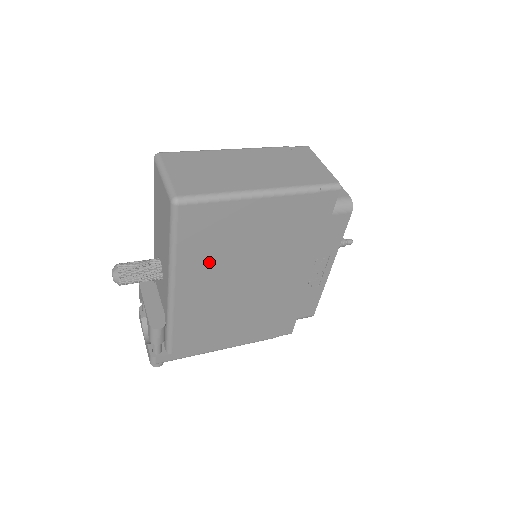
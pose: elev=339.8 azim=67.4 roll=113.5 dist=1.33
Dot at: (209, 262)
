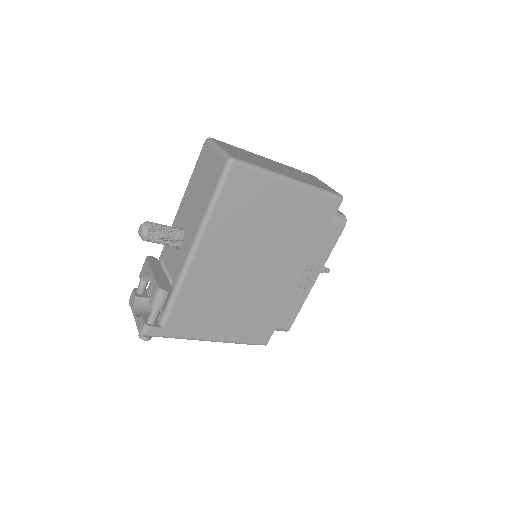
Dot at: (233, 231)
